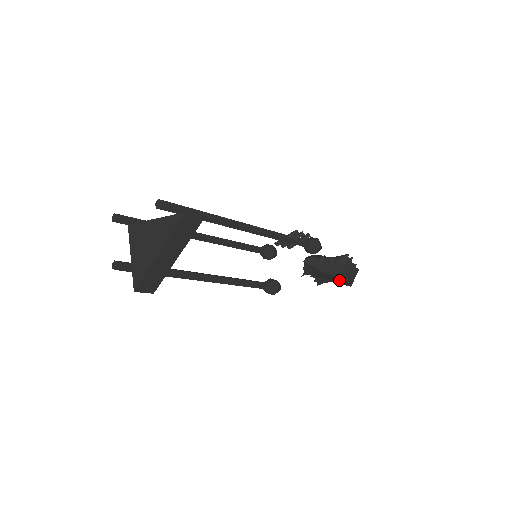
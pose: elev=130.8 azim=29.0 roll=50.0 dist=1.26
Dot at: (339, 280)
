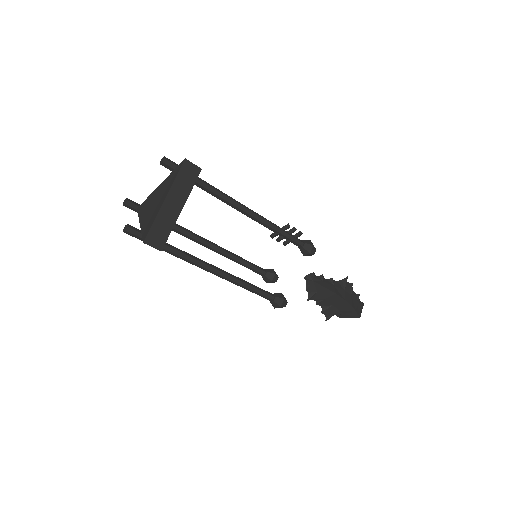
Dot at: (345, 304)
